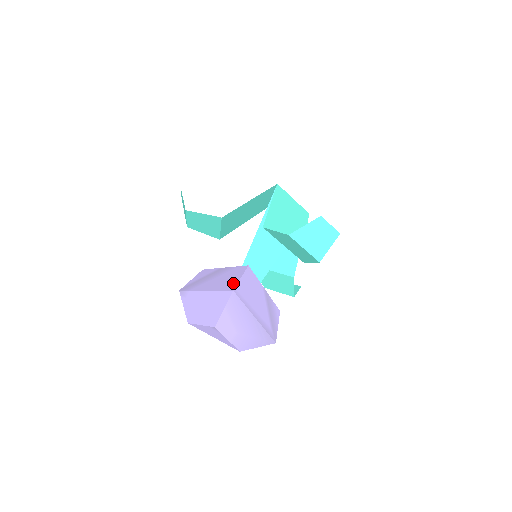
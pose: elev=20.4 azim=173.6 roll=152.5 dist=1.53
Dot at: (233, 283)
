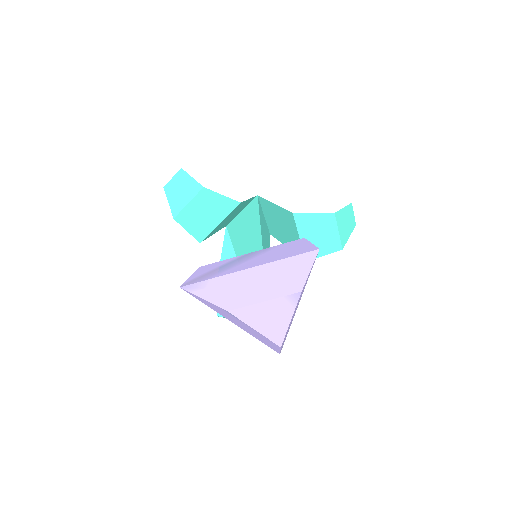
Dot at: (306, 247)
